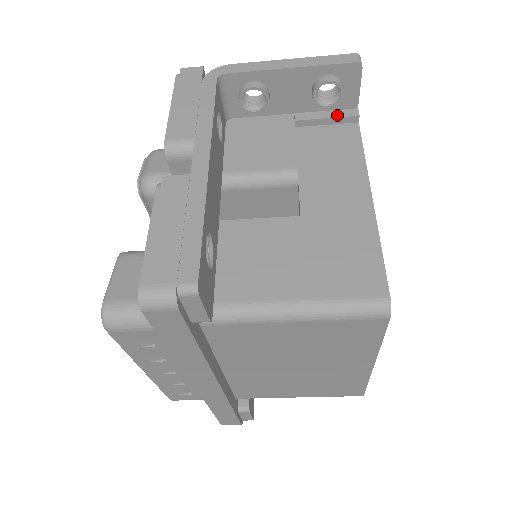
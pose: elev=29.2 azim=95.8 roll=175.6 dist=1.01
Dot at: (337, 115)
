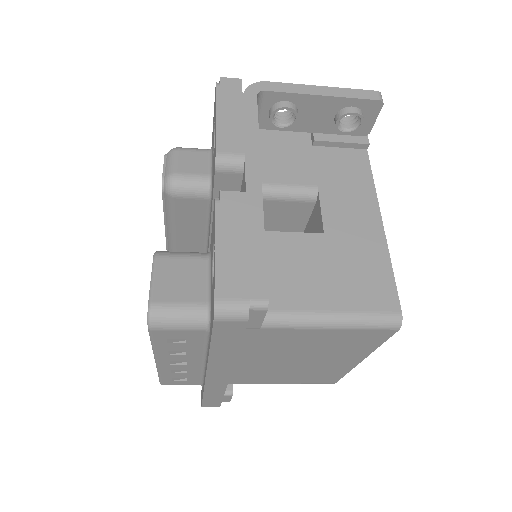
Dot at: (351, 141)
